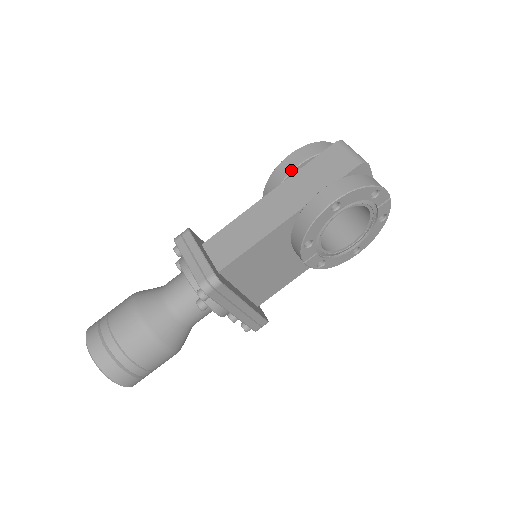
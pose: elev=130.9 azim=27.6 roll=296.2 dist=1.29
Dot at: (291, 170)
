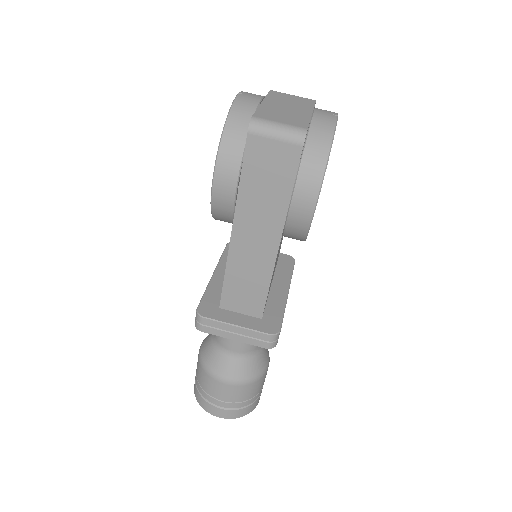
Dot at: (233, 199)
